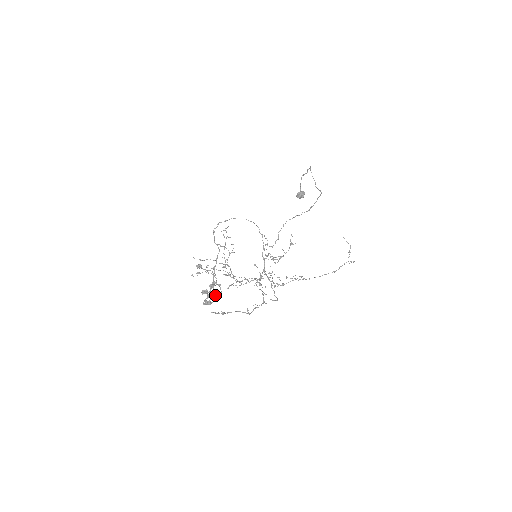
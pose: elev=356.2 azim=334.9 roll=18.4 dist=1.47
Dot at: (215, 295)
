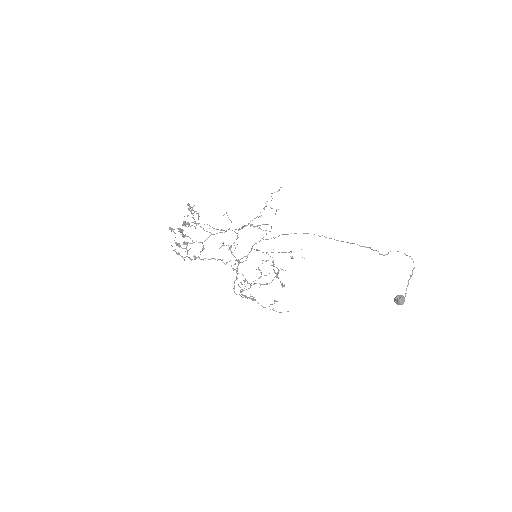
Dot at: occluded
